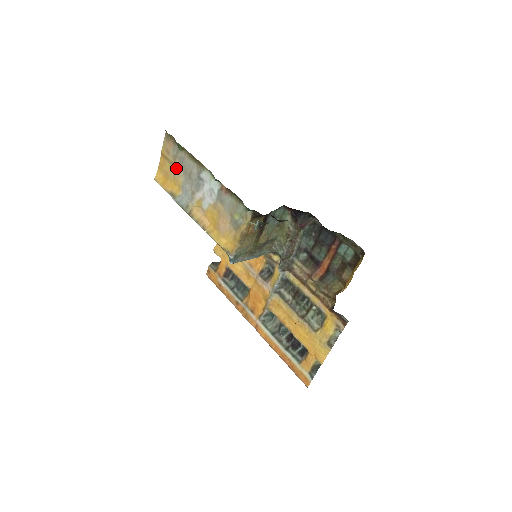
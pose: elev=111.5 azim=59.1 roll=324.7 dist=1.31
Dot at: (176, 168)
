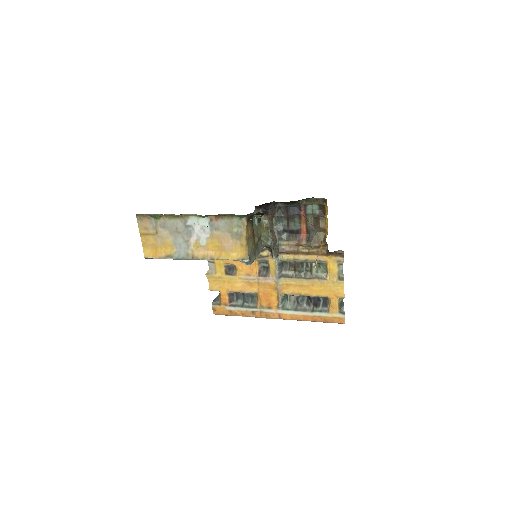
Dot at: (161, 235)
